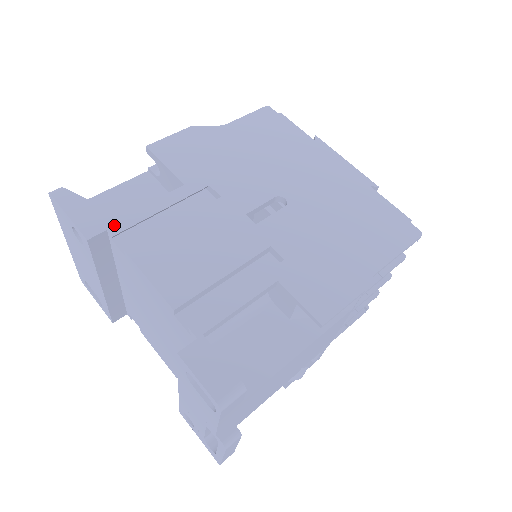
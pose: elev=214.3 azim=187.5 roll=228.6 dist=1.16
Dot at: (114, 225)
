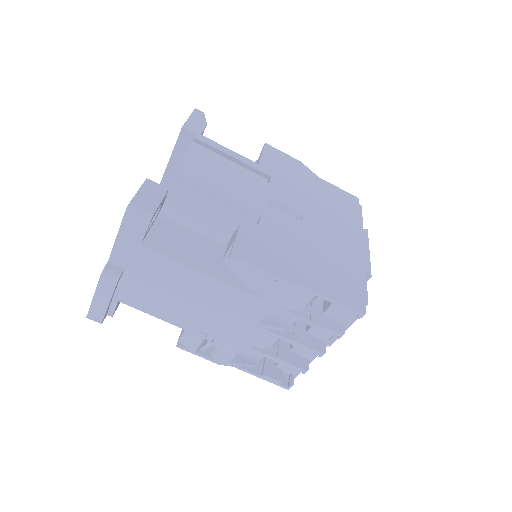
Dot at: (202, 137)
